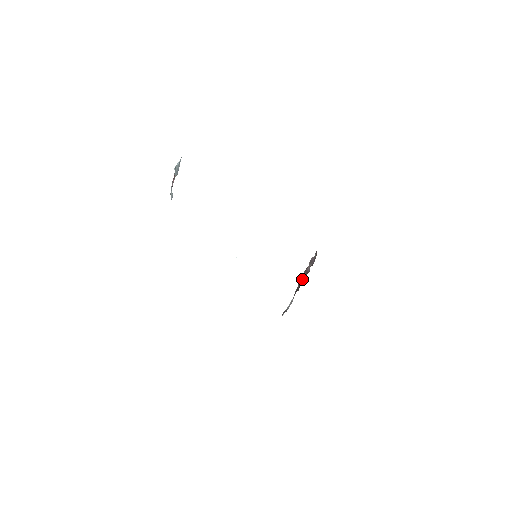
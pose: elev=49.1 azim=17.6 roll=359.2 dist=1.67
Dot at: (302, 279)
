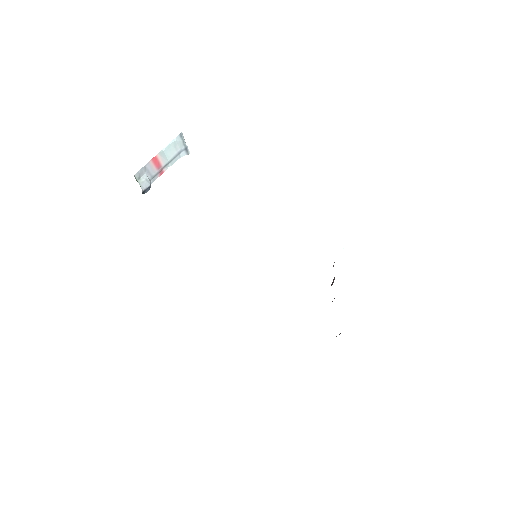
Dot at: occluded
